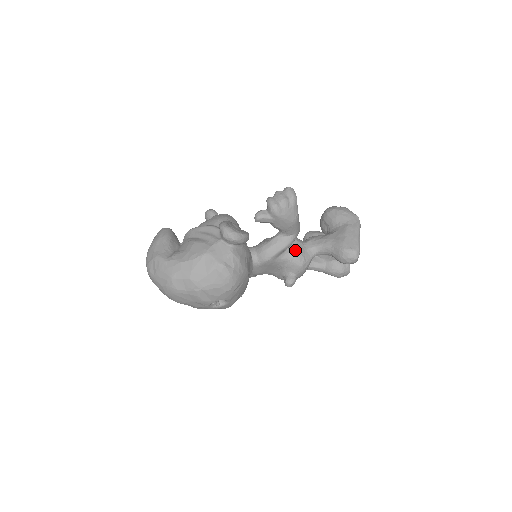
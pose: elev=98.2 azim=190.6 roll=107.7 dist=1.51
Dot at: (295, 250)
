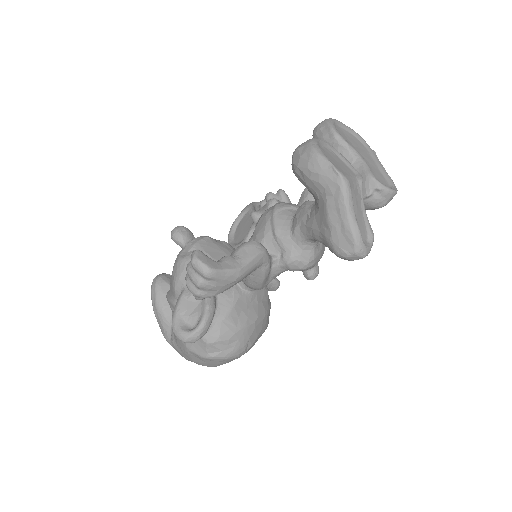
Dot at: (283, 259)
